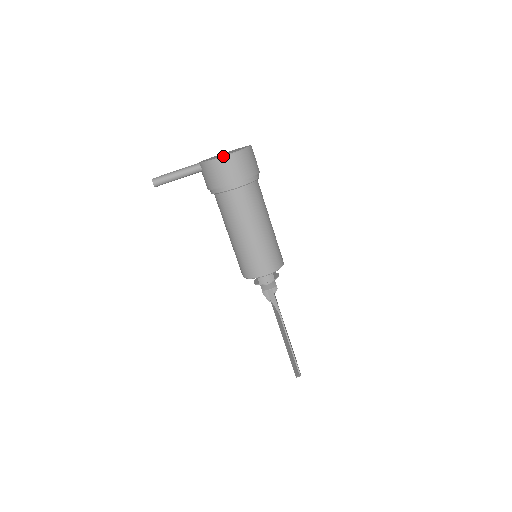
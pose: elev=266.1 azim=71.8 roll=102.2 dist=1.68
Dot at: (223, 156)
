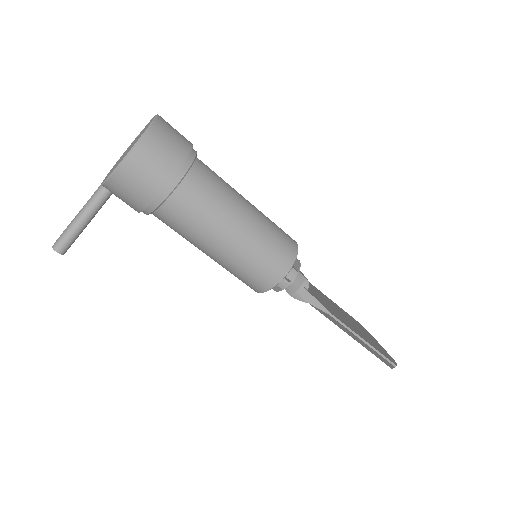
Dot at: (124, 158)
